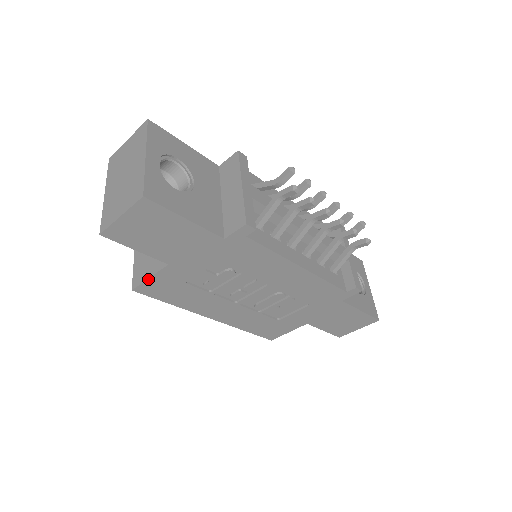
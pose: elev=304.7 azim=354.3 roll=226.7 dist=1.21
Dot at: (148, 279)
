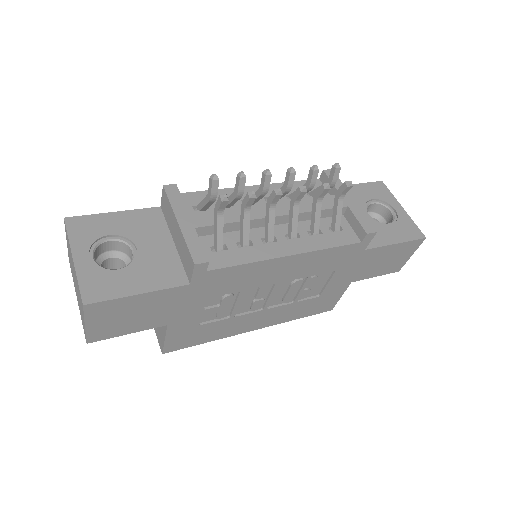
Dot at: (165, 341)
